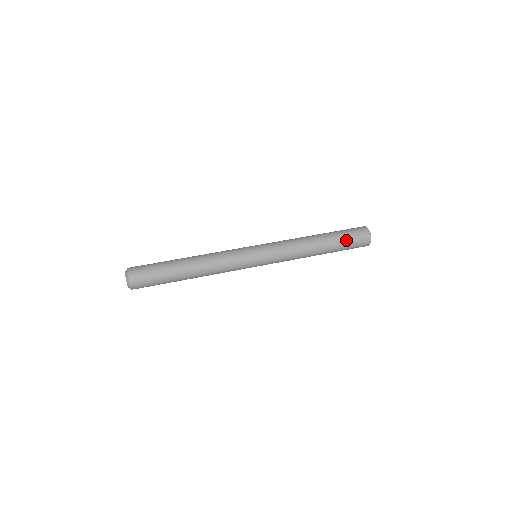
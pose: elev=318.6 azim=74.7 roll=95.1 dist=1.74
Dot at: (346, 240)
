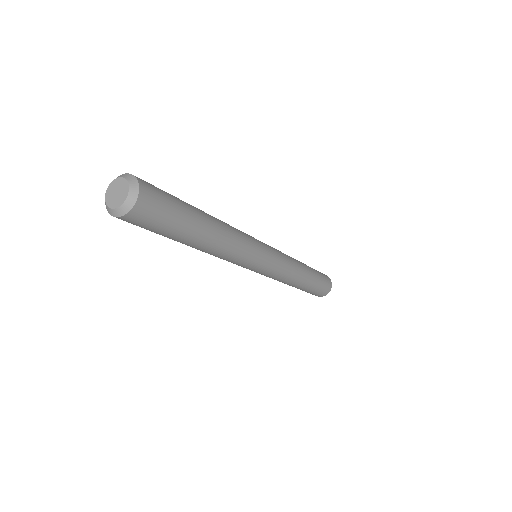
Dot at: occluded
